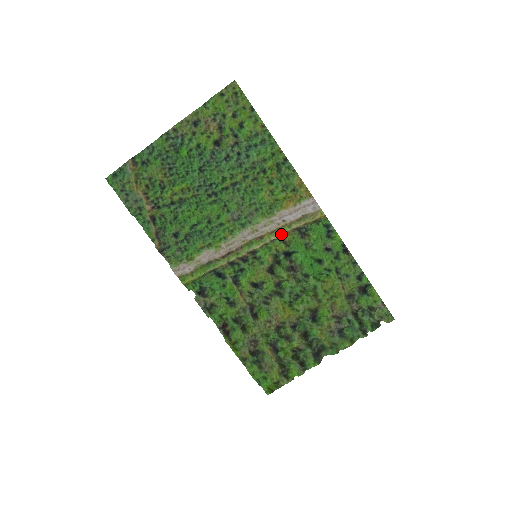
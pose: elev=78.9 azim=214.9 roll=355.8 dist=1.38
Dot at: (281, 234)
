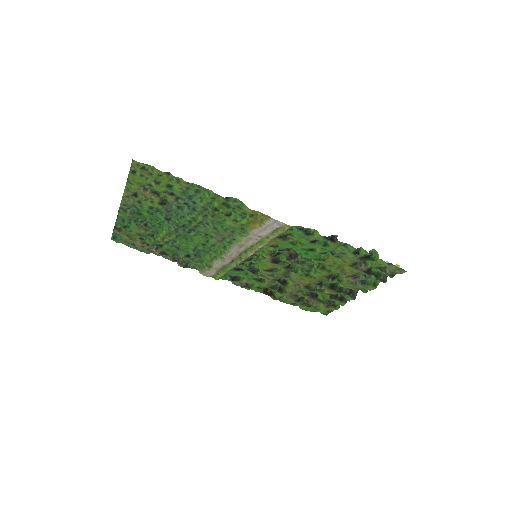
Dot at: (264, 244)
